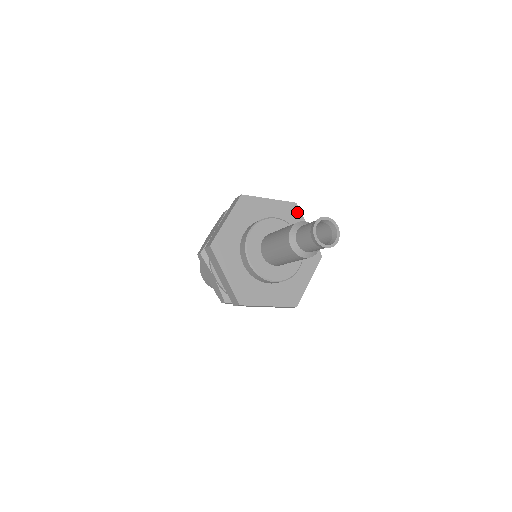
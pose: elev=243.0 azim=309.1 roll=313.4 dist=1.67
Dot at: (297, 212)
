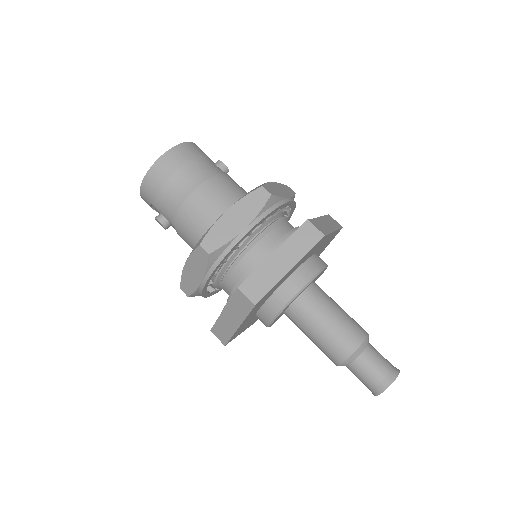
Dot at: (334, 237)
